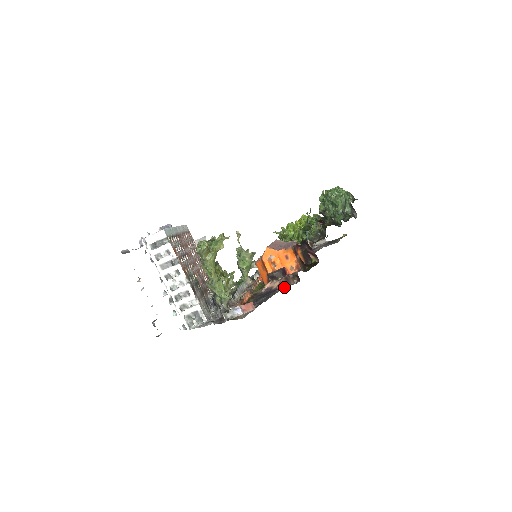
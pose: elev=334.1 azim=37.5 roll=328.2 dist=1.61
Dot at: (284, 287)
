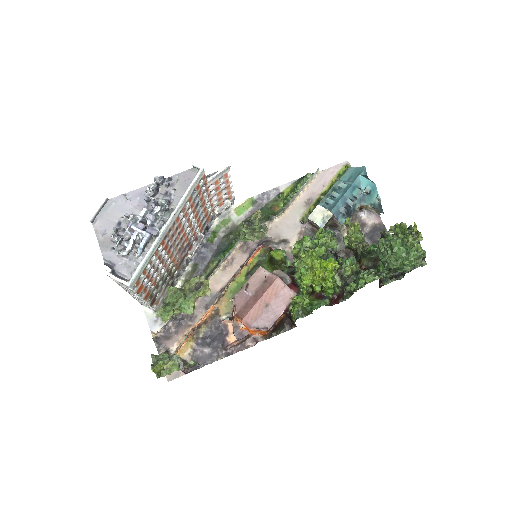
Dot at: (235, 346)
